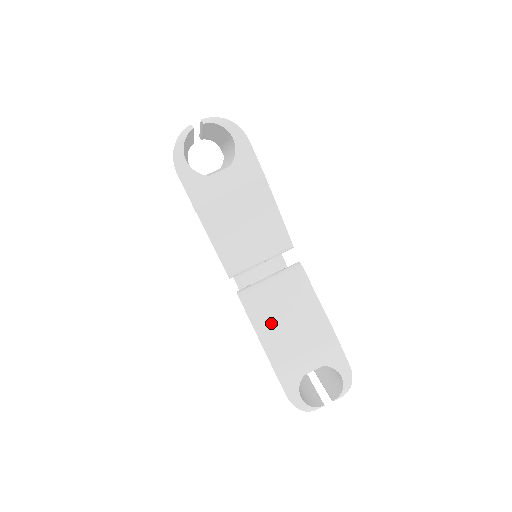
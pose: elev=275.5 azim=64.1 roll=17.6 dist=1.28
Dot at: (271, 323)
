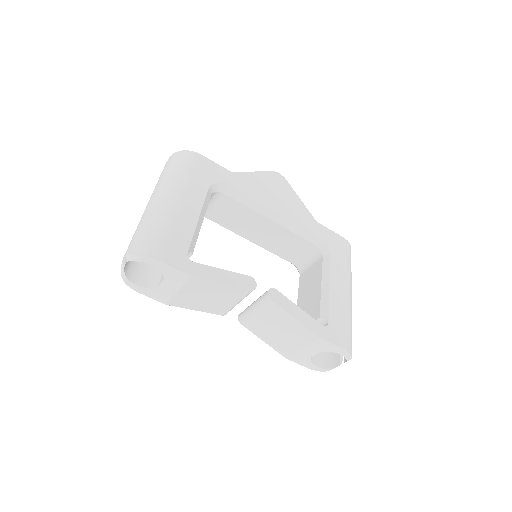
Dot at: (269, 335)
